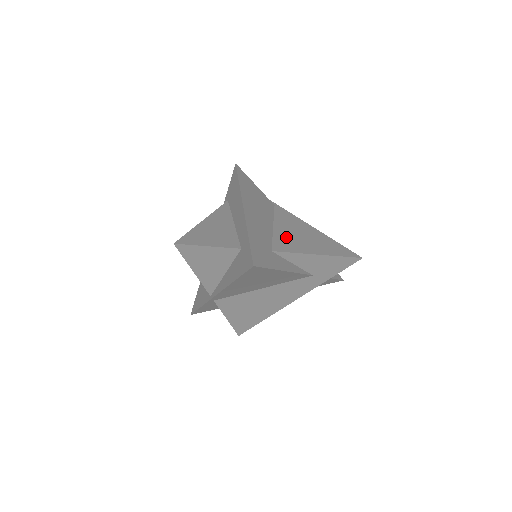
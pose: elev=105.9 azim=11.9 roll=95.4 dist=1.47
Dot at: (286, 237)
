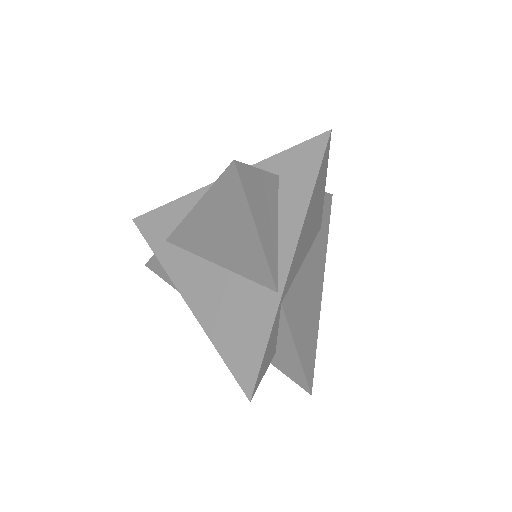
Dot at: occluded
